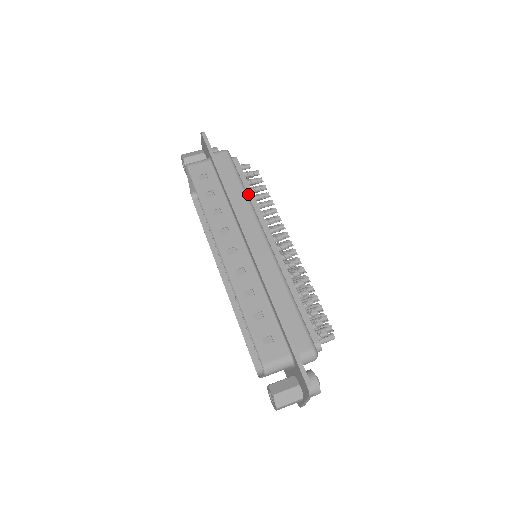
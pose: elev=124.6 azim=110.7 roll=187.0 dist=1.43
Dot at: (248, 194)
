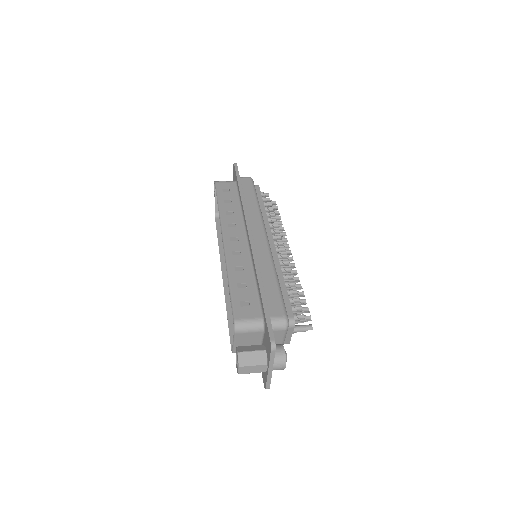
Dot at: (261, 208)
